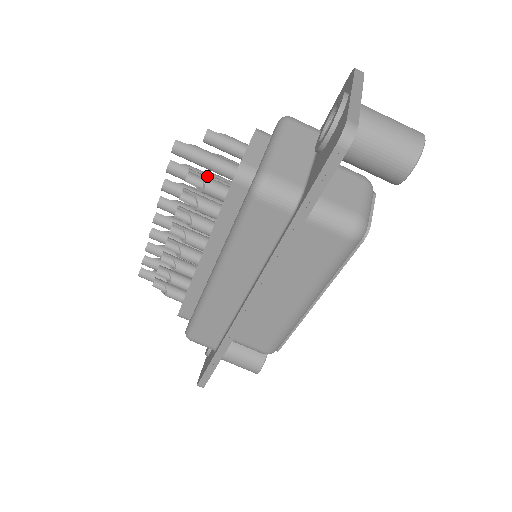
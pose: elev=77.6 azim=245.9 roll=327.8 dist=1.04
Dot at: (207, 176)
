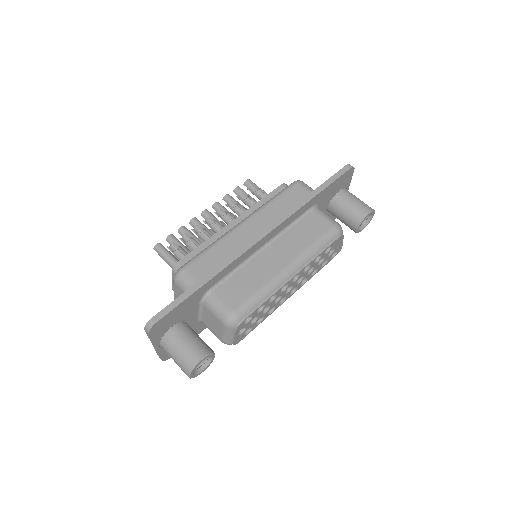
Dot at: occluded
